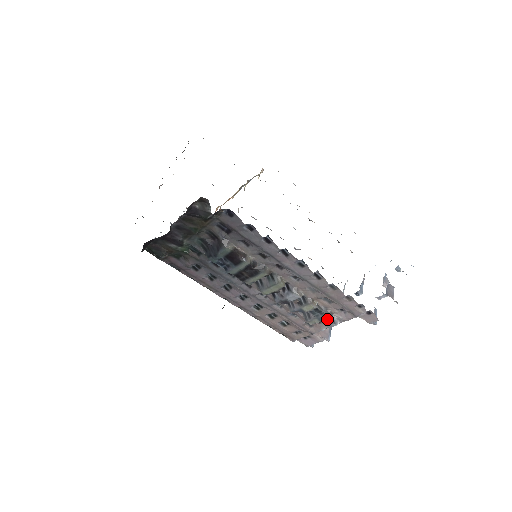
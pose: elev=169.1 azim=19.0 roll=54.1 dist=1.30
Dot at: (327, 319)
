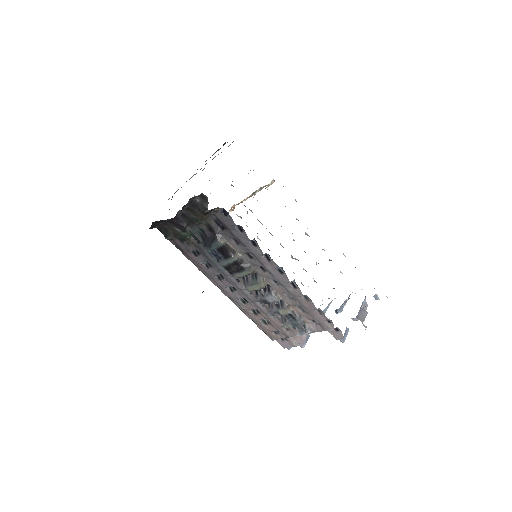
Dot at: (299, 326)
